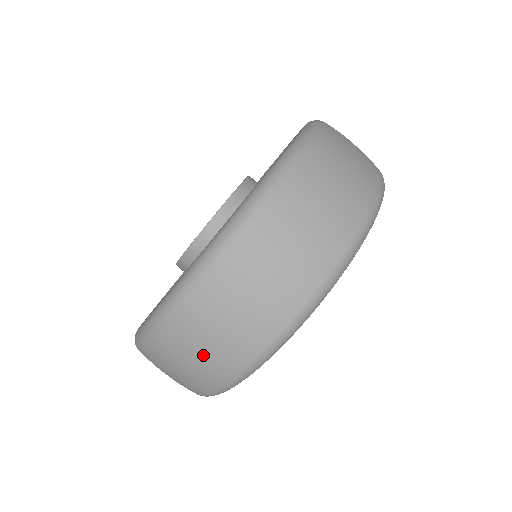
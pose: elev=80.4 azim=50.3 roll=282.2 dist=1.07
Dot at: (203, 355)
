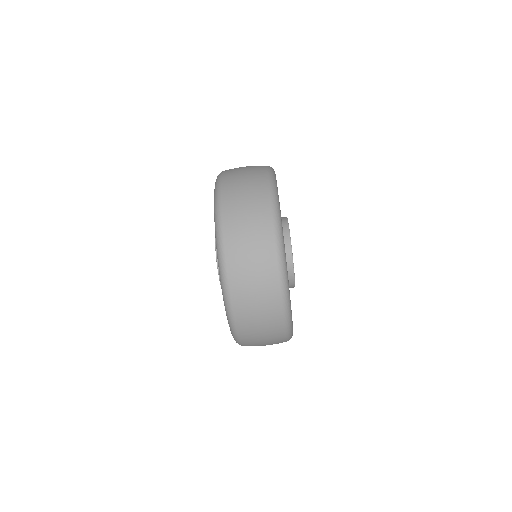
Dot at: (255, 265)
